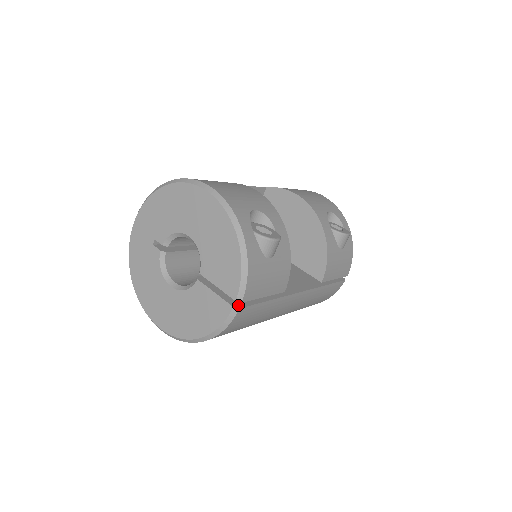
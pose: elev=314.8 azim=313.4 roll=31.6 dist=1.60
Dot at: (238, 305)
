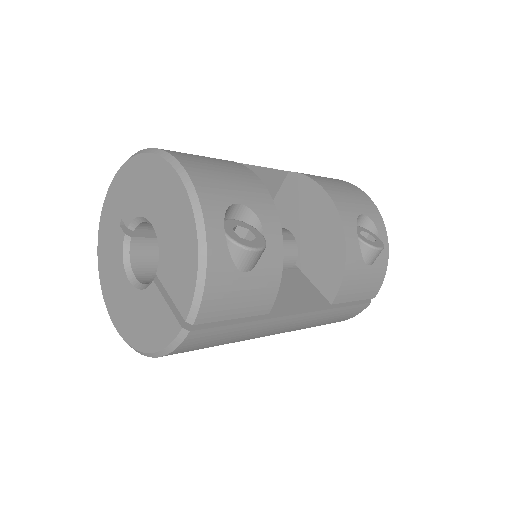
Dot at: (191, 326)
